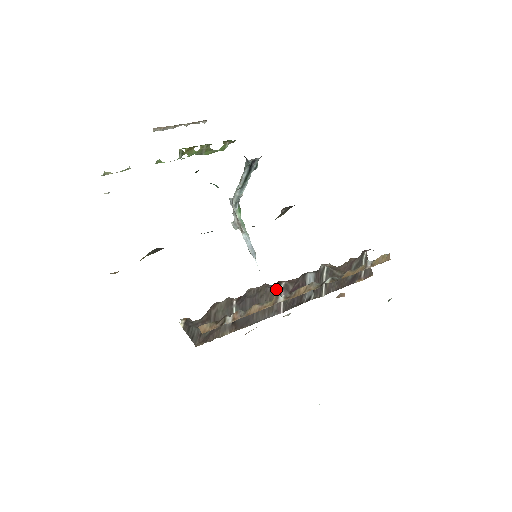
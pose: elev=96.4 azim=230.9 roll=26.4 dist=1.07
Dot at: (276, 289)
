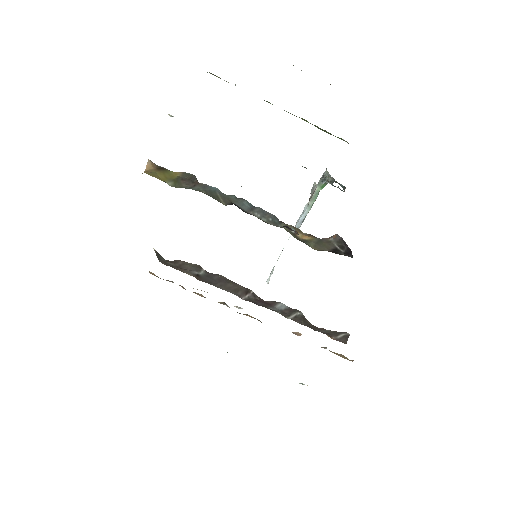
Dot at: (246, 289)
